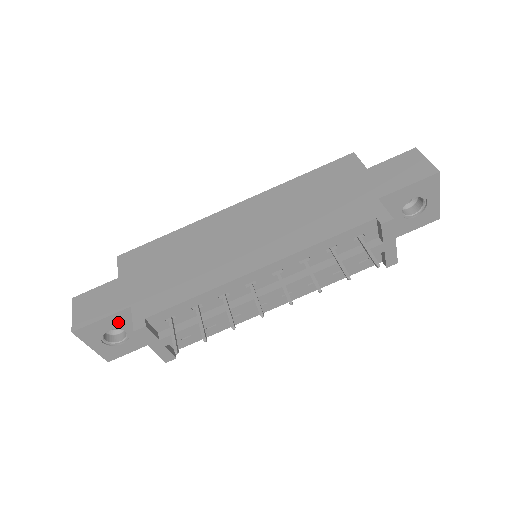
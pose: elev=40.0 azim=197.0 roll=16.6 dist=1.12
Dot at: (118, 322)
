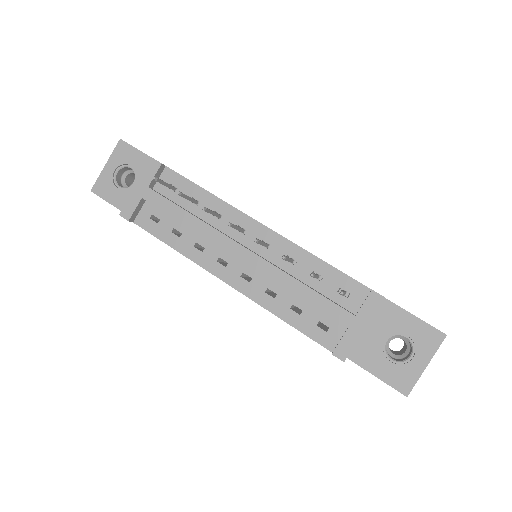
Dot at: (144, 167)
